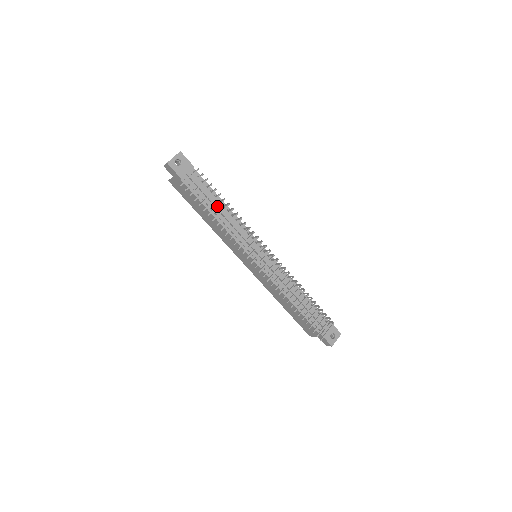
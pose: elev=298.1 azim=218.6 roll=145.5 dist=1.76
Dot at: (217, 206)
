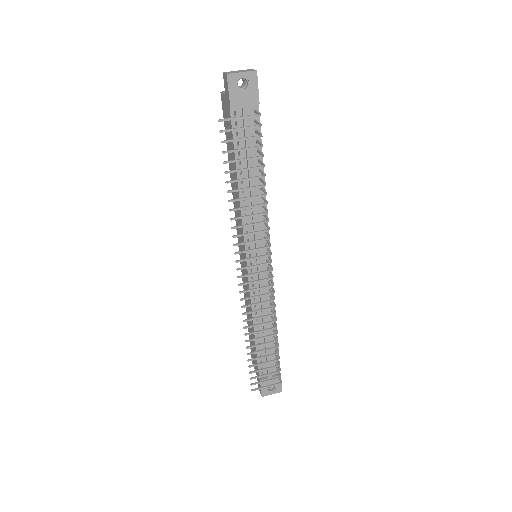
Dot at: (247, 178)
